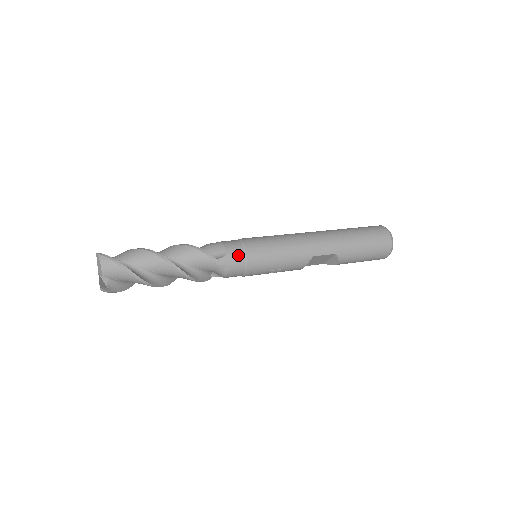
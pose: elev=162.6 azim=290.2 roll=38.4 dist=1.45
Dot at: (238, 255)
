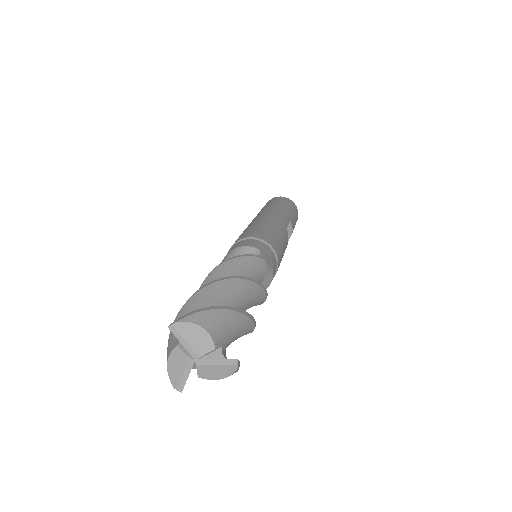
Dot at: (264, 246)
